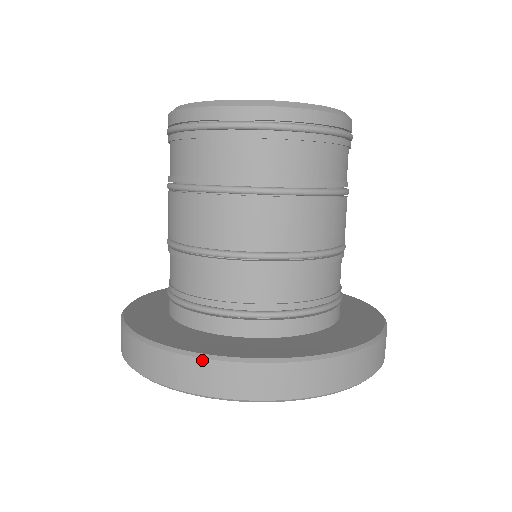
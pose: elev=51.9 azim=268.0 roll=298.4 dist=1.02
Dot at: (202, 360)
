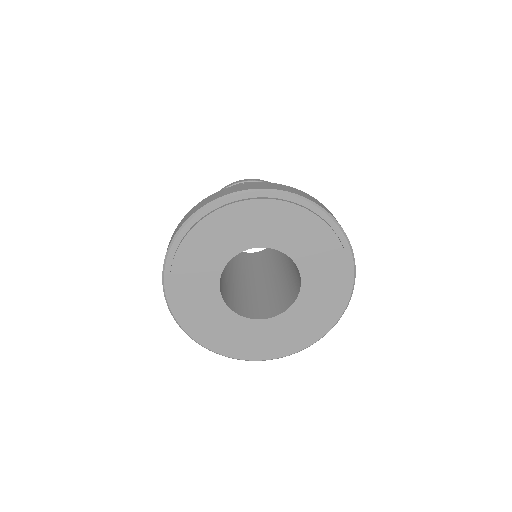
Dot at: (196, 205)
